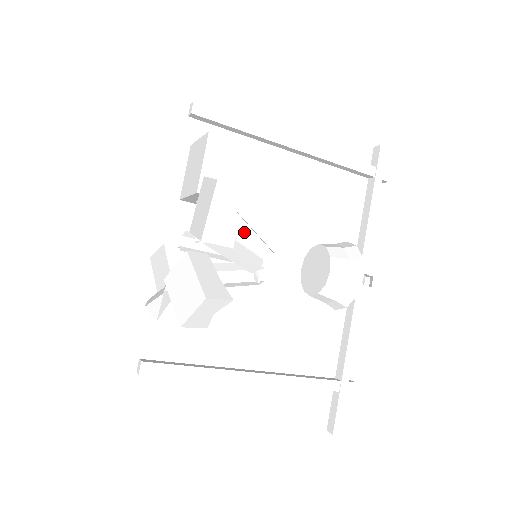
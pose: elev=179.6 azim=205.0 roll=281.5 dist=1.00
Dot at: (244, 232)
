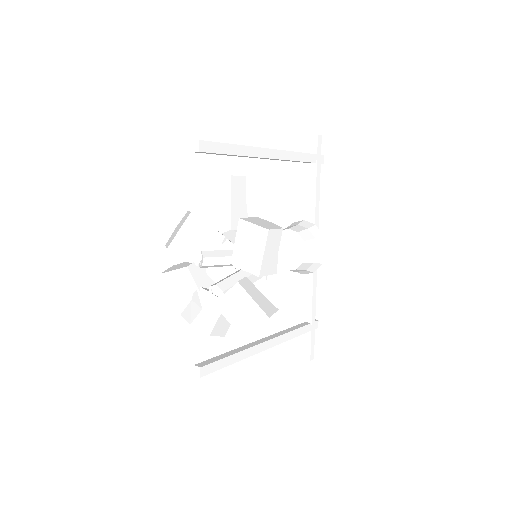
Dot at: occluded
